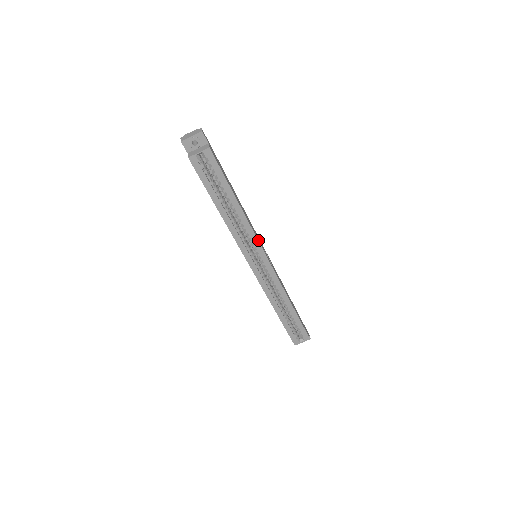
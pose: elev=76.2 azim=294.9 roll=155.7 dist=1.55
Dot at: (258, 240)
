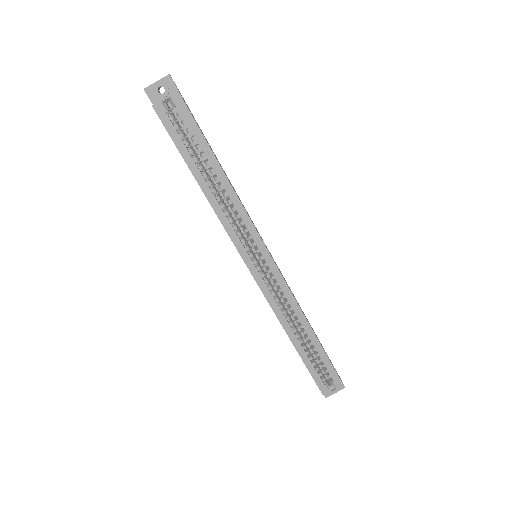
Dot at: (255, 228)
